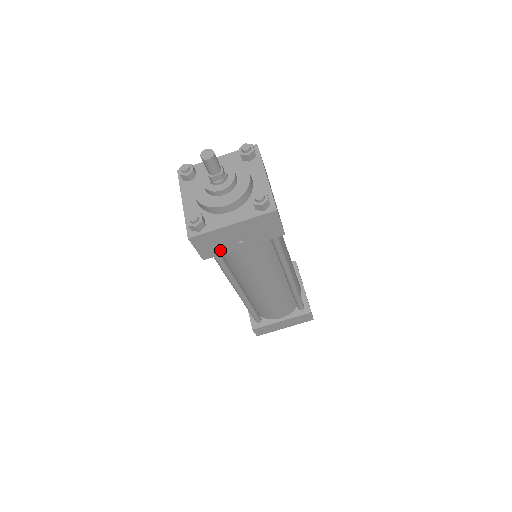
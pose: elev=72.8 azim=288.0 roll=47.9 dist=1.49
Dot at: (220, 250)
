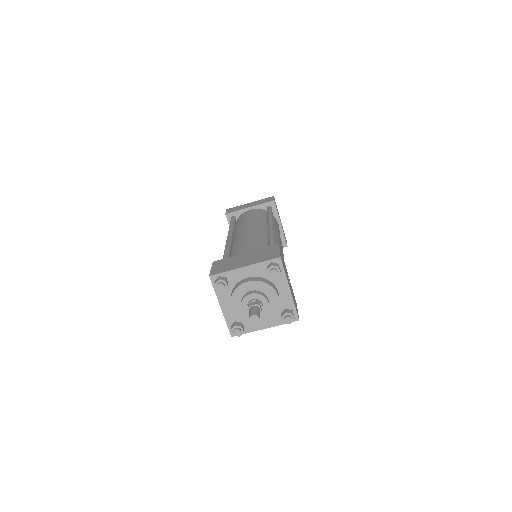
Dot at: occluded
